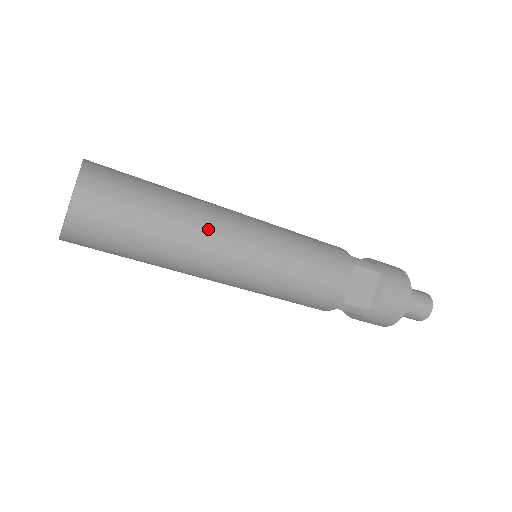
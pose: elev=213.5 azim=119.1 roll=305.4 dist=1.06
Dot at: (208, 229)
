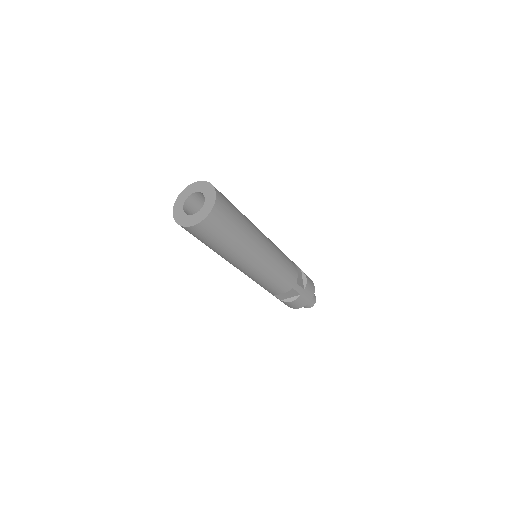
Dot at: (242, 256)
